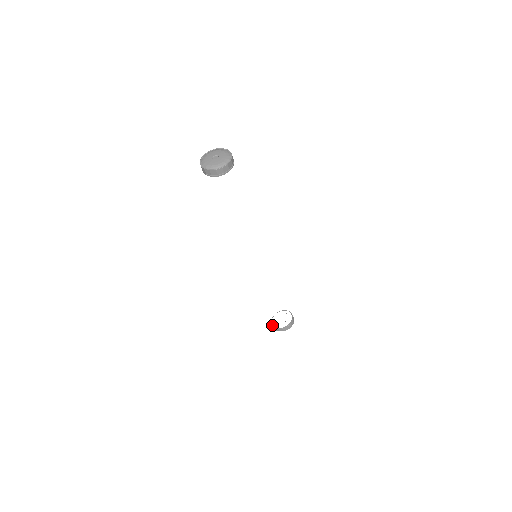
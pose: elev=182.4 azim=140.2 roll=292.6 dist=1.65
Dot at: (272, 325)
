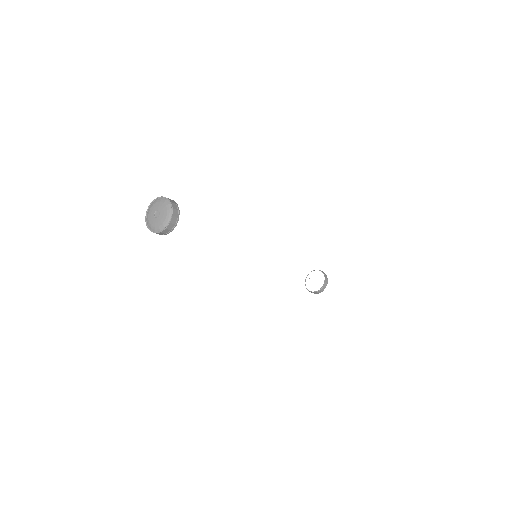
Dot at: (305, 284)
